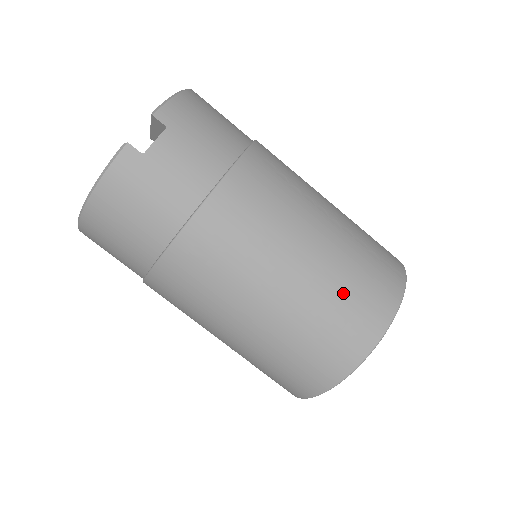
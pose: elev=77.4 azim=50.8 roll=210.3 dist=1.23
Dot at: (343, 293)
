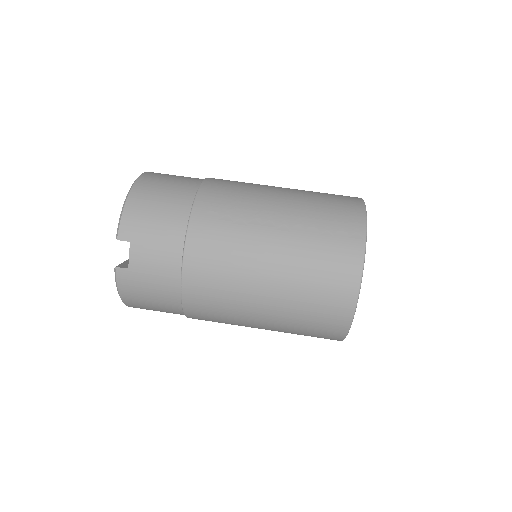
Dot at: (310, 284)
